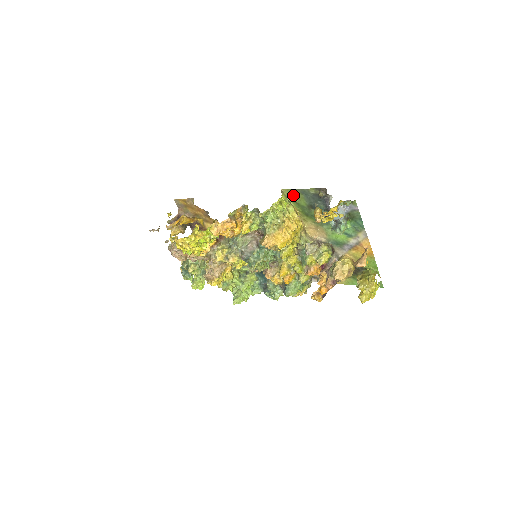
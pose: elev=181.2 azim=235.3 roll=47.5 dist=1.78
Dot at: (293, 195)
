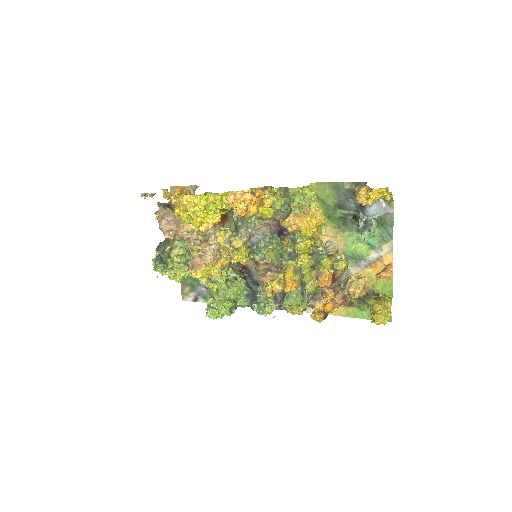
Dot at: (321, 190)
